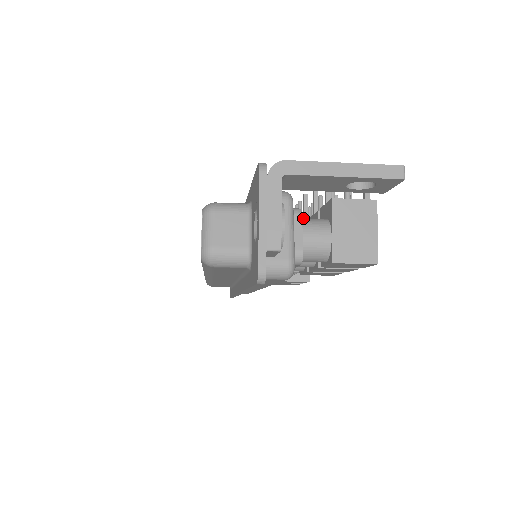
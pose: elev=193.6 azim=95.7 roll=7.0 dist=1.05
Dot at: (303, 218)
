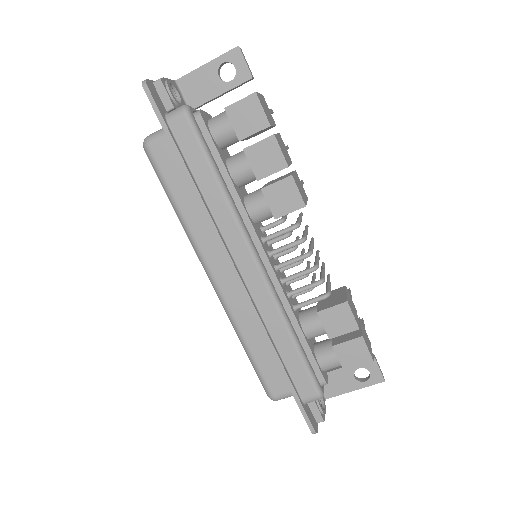
Dot at: occluded
